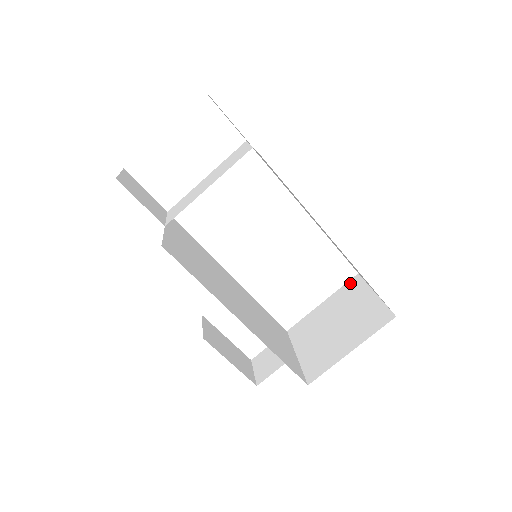
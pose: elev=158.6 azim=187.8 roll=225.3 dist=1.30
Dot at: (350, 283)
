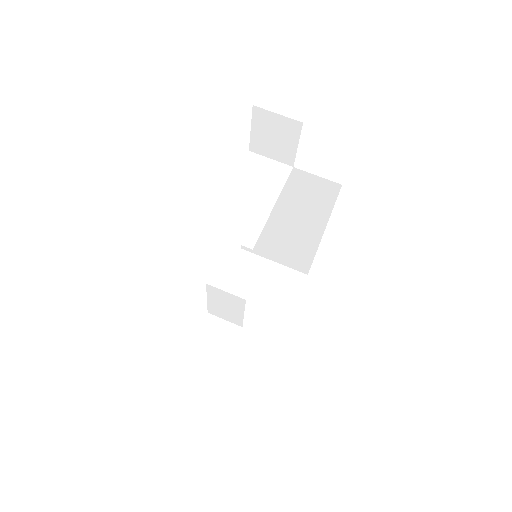
Dot at: (240, 258)
